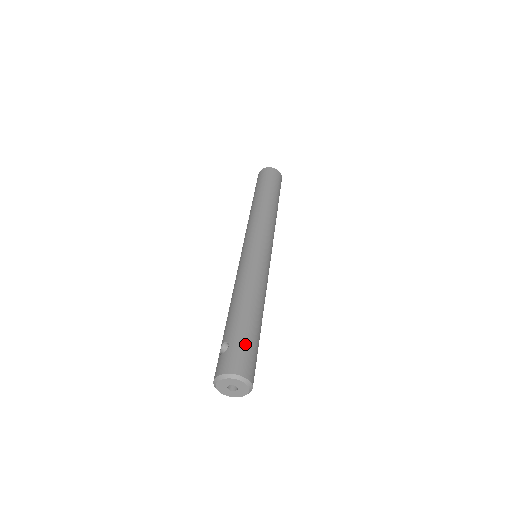
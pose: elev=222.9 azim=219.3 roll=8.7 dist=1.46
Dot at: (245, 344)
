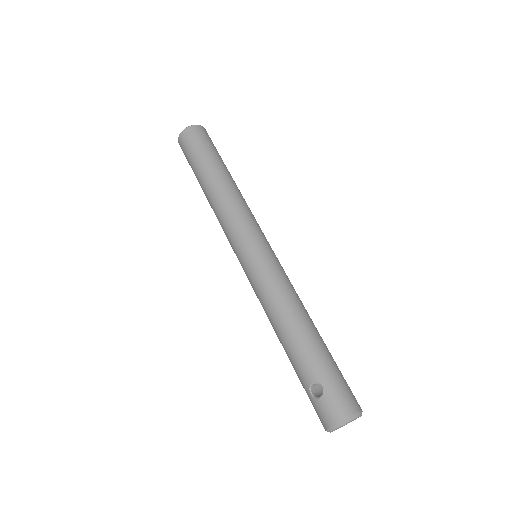
Dot at: (336, 376)
